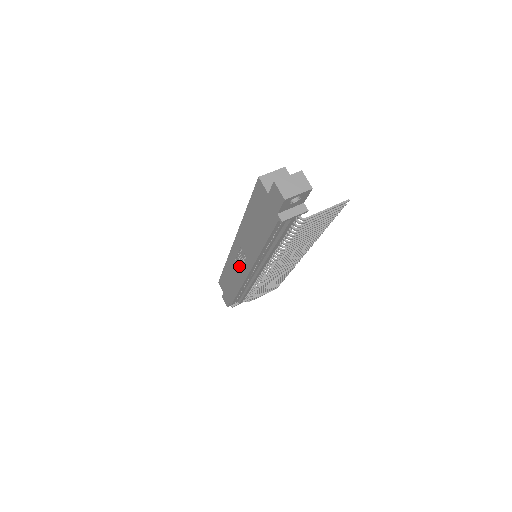
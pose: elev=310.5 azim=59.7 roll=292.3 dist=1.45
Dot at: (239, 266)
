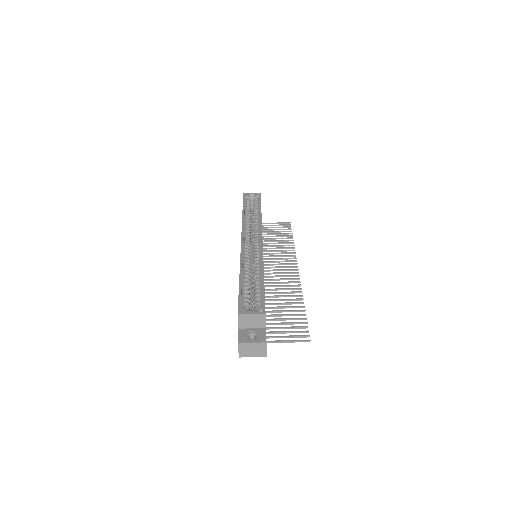
Dot at: occluded
